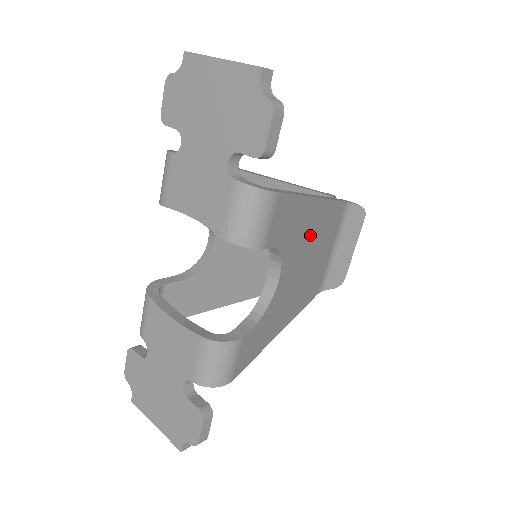
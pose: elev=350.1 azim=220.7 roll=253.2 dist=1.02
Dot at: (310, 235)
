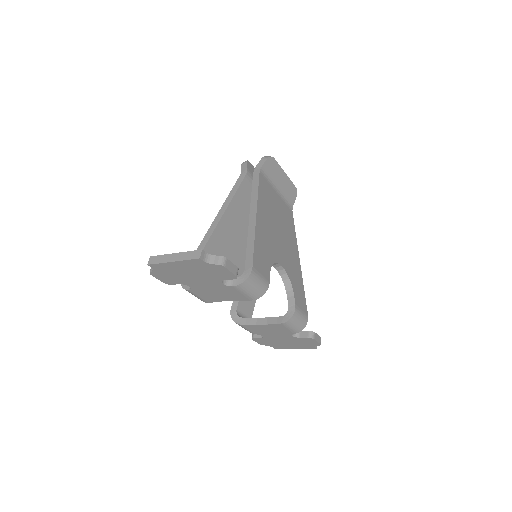
Dot at: (269, 226)
